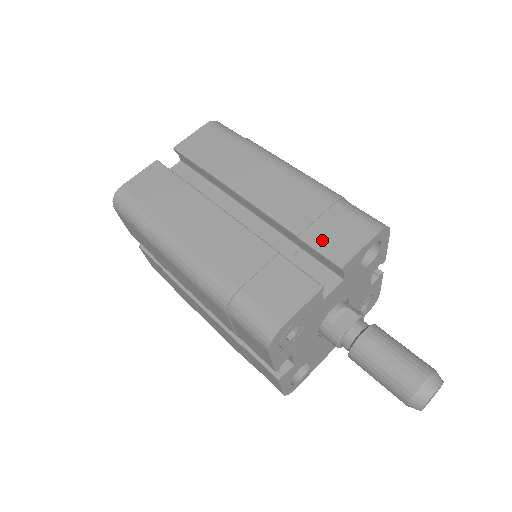
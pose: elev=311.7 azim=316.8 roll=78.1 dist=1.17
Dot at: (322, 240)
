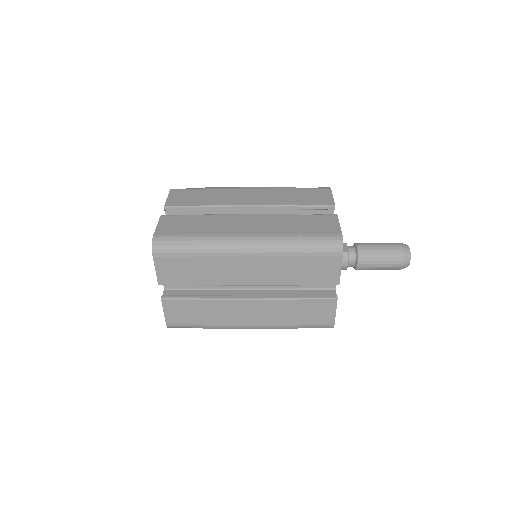
Dot at: (311, 201)
